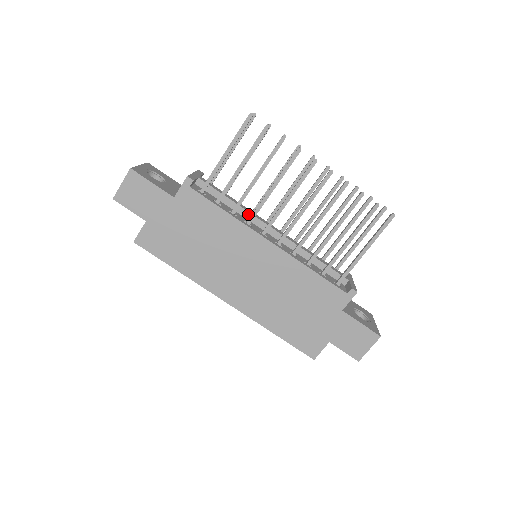
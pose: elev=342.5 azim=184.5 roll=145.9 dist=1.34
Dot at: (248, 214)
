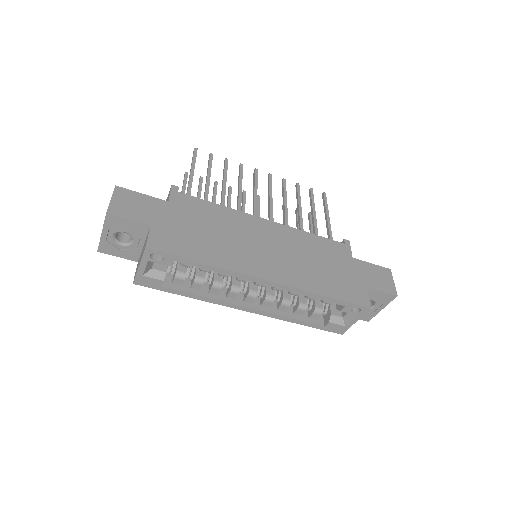
Dot at: occluded
